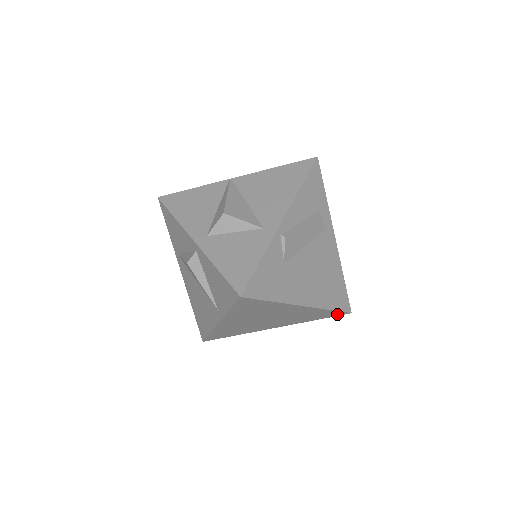
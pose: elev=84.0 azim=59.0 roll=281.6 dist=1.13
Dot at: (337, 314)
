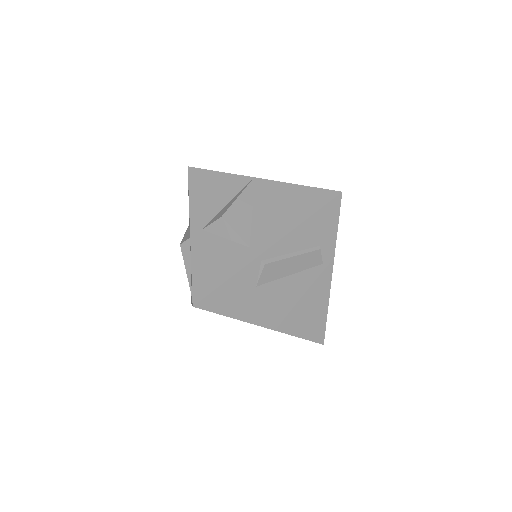
Dot at: occluded
